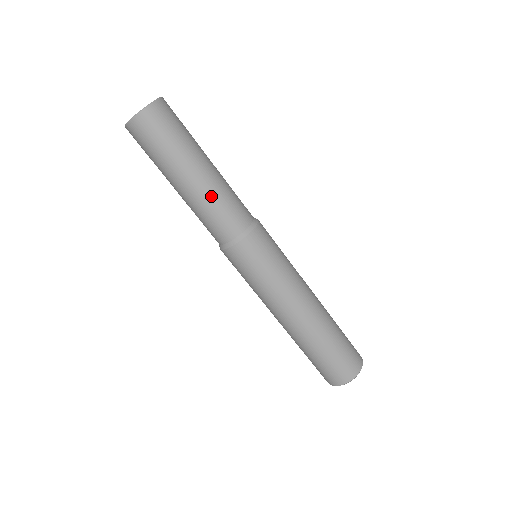
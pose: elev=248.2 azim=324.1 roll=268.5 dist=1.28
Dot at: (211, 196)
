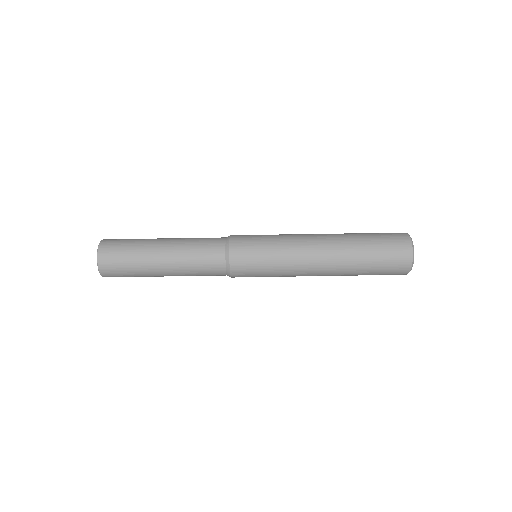
Dot at: (185, 241)
